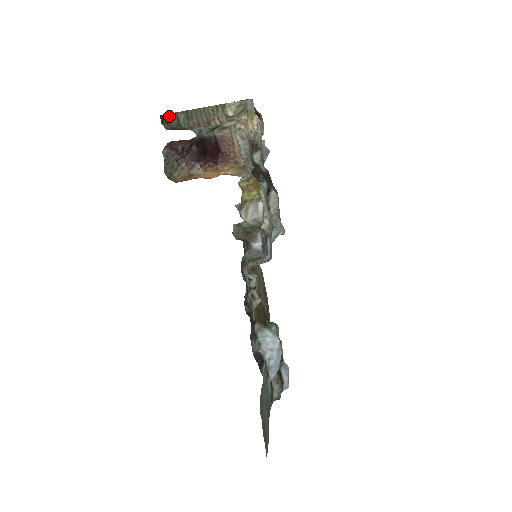
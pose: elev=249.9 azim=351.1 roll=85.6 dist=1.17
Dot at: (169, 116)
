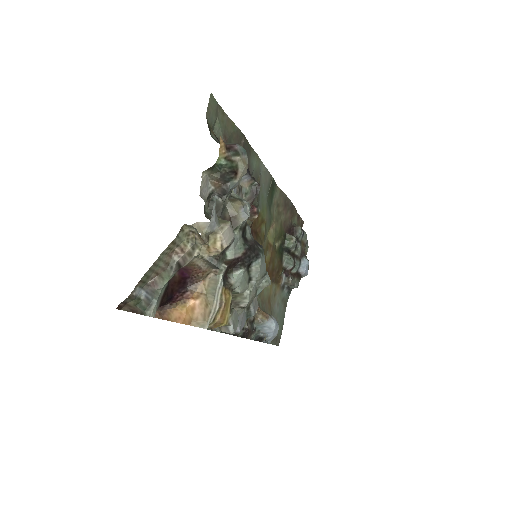
Dot at: (125, 301)
